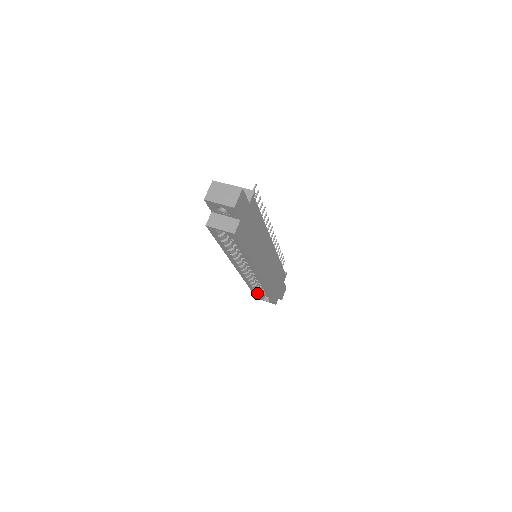
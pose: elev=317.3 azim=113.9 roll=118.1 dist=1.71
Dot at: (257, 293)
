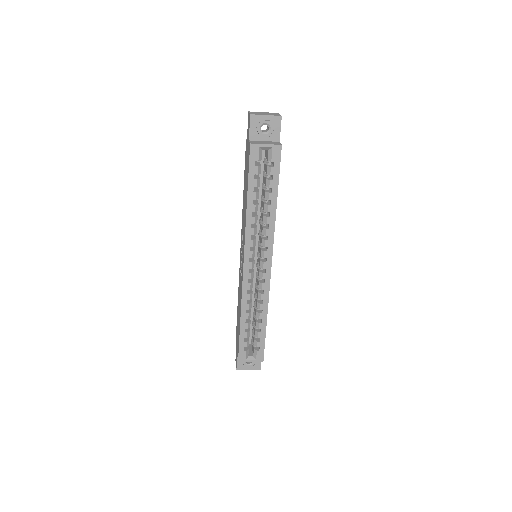
Dot at: (246, 337)
